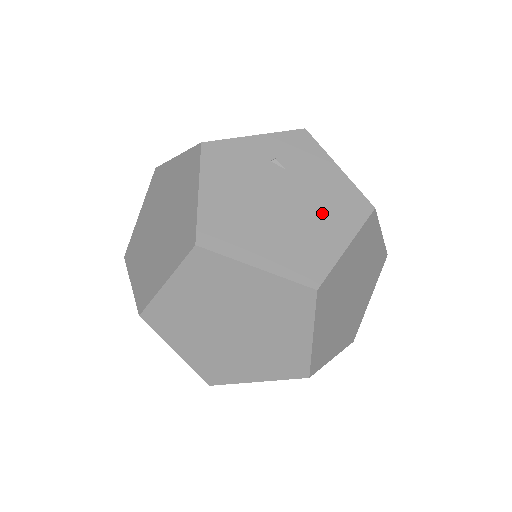
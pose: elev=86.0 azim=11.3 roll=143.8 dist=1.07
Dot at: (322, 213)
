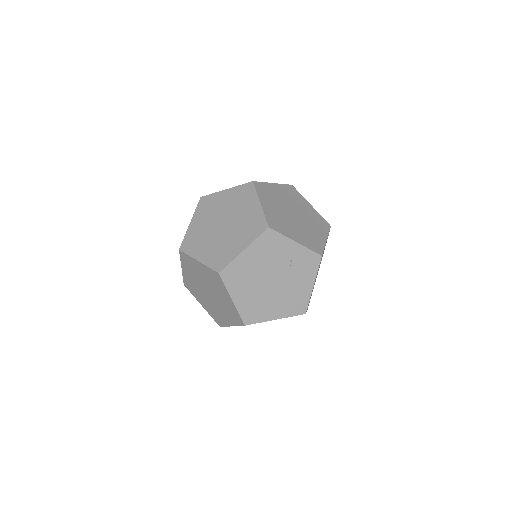
Dot at: (282, 299)
